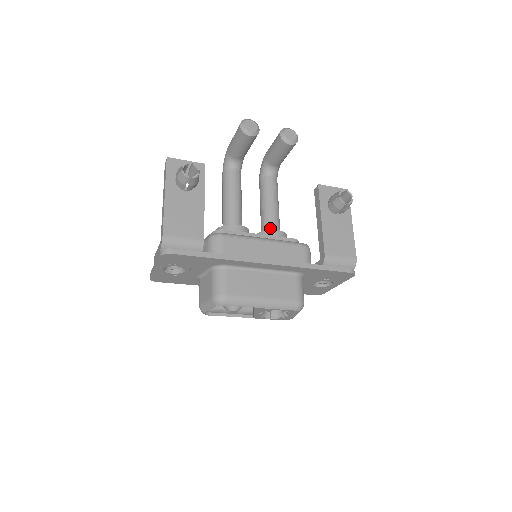
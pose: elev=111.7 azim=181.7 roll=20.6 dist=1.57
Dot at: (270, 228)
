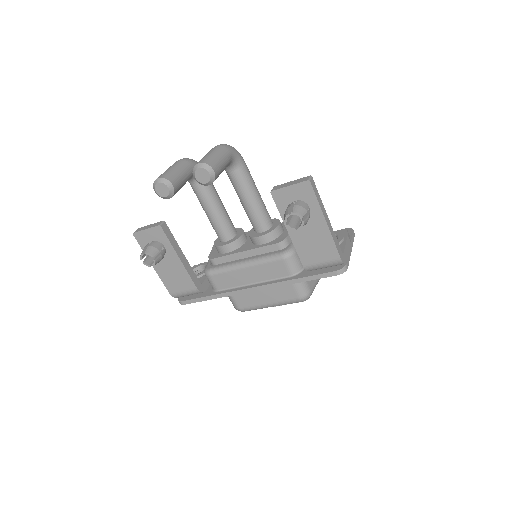
Dot at: (256, 229)
